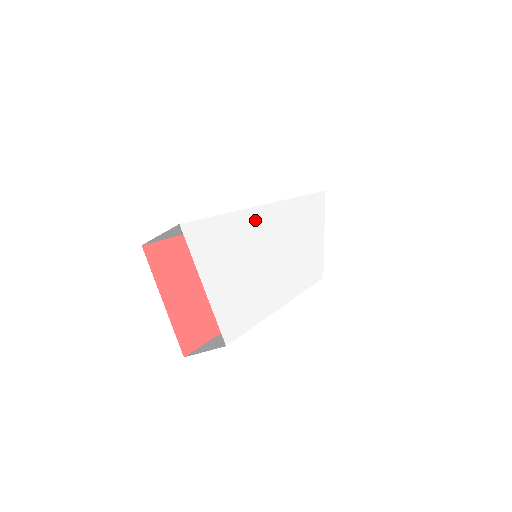
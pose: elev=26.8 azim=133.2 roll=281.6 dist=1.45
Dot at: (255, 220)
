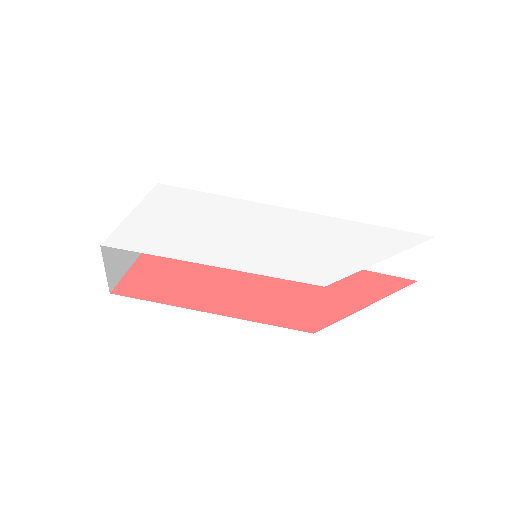
Dot at: (252, 209)
